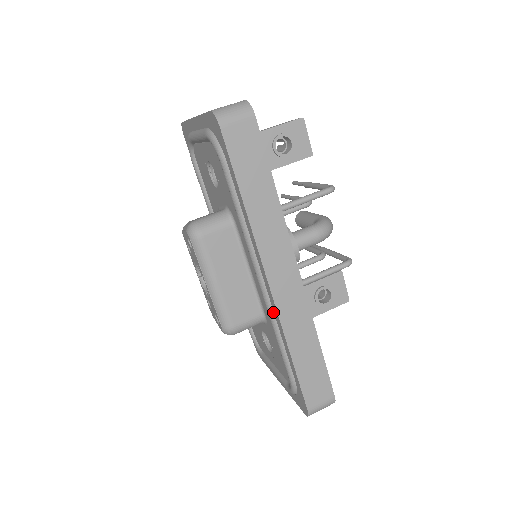
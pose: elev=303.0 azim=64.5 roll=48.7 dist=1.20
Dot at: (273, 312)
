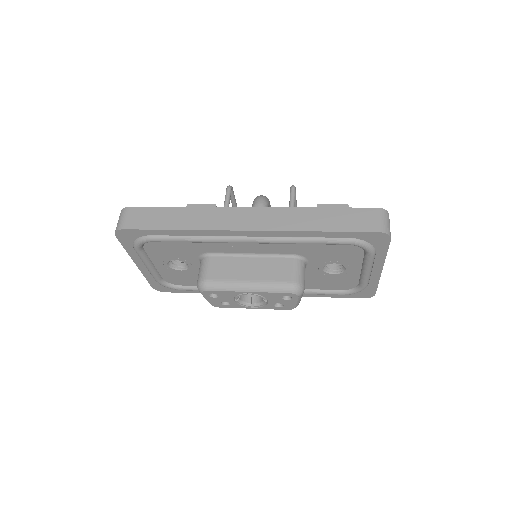
Dot at: (276, 238)
